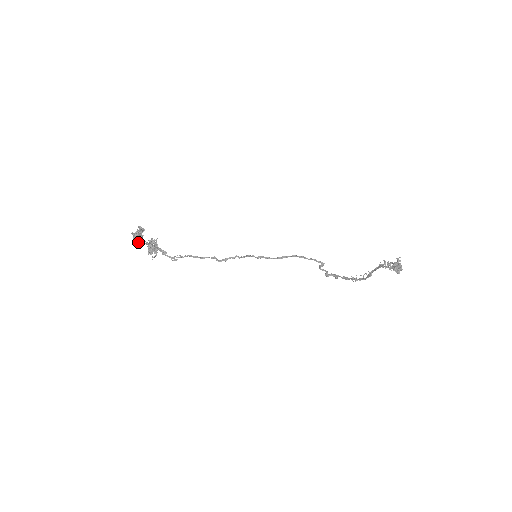
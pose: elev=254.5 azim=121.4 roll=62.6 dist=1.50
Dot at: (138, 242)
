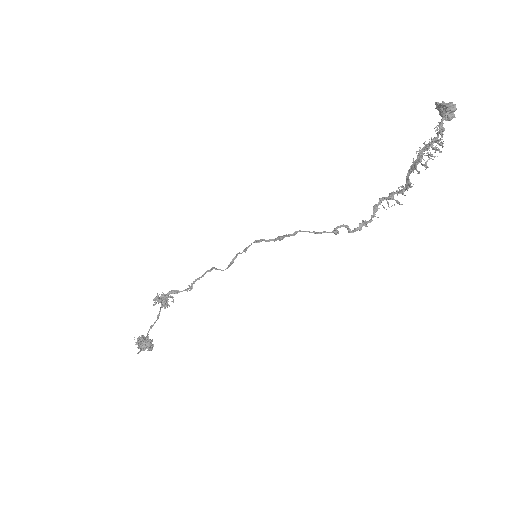
Dot at: (151, 350)
